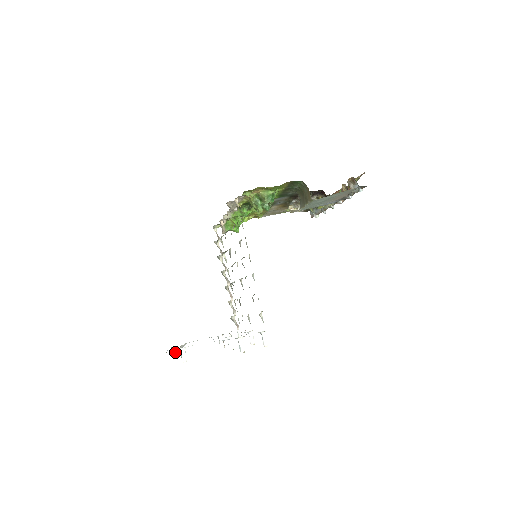
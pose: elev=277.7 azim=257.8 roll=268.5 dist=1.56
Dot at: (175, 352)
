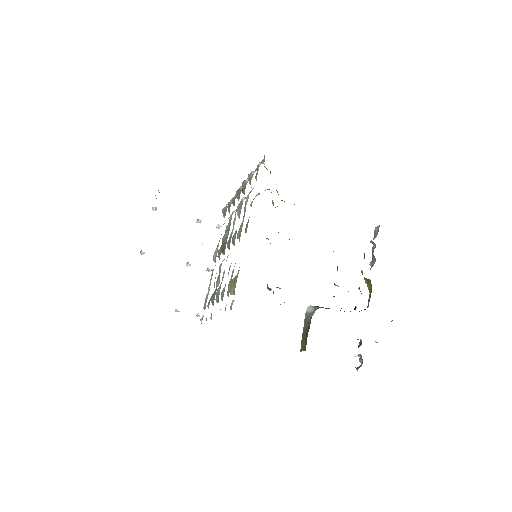
Dot at: occluded
